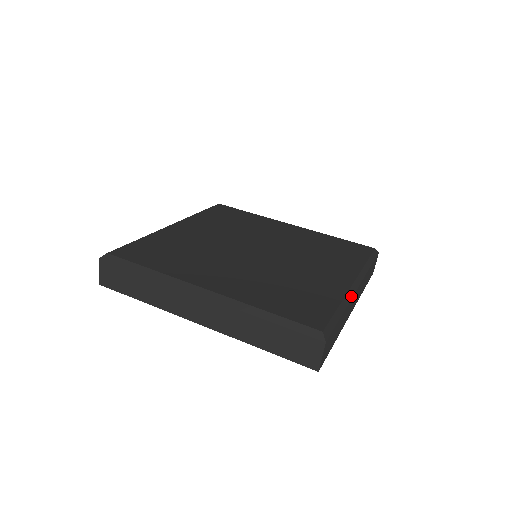
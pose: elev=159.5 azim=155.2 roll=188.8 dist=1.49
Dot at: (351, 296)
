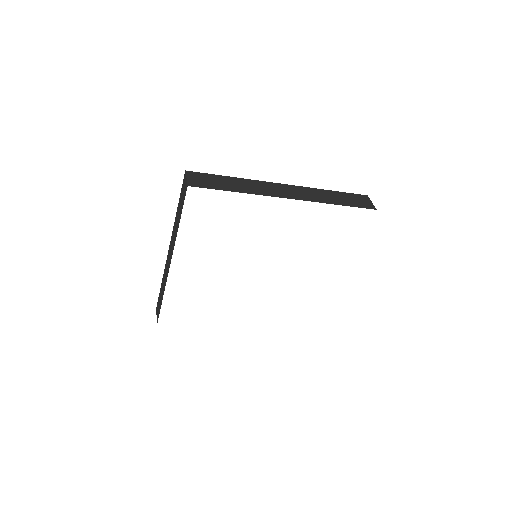
Dot at: (262, 181)
